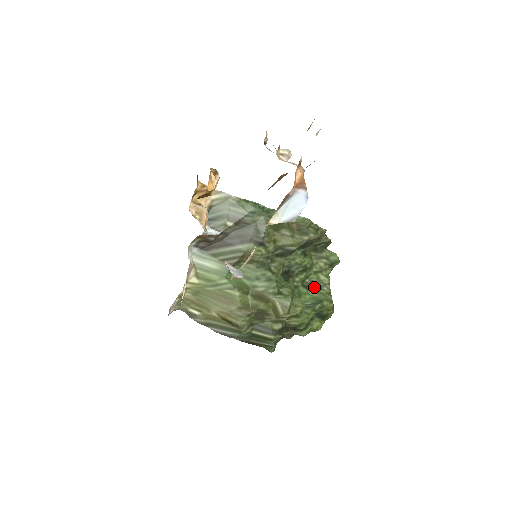
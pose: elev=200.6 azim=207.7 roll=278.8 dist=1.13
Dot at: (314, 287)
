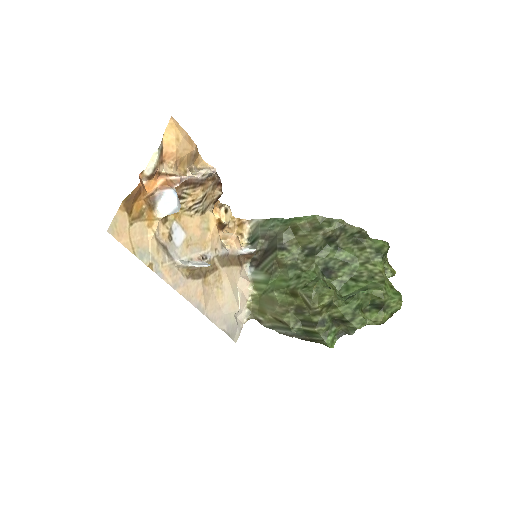
Dot at: (364, 279)
